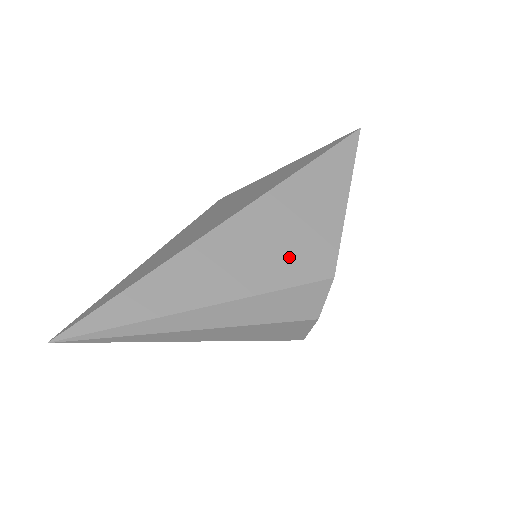
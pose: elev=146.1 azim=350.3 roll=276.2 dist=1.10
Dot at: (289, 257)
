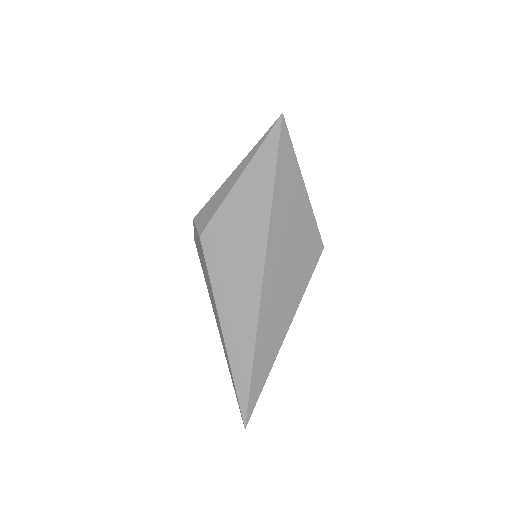
Dot at: (301, 265)
